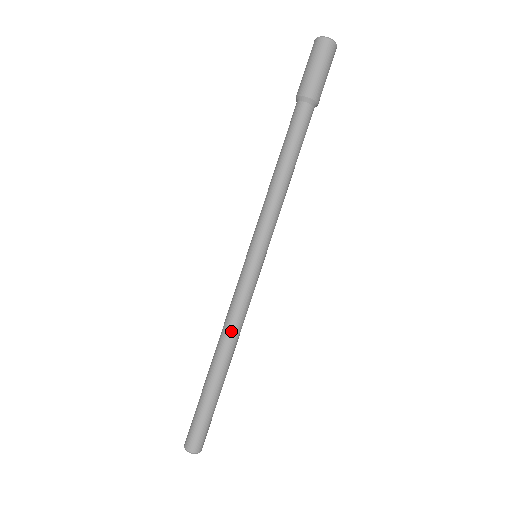
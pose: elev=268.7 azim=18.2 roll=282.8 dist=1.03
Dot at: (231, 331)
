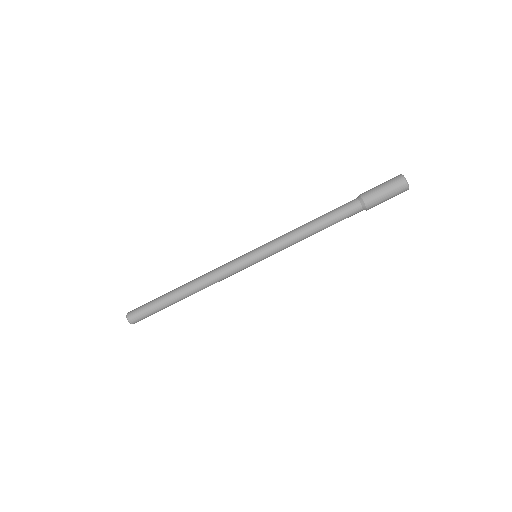
Dot at: (204, 278)
